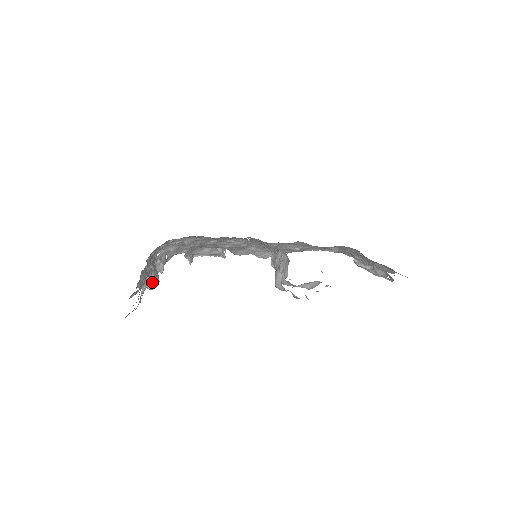
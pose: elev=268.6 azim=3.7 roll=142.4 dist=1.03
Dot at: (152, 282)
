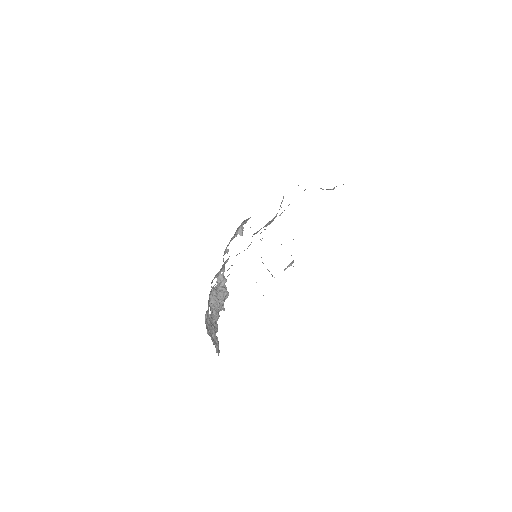
Dot at: (223, 303)
